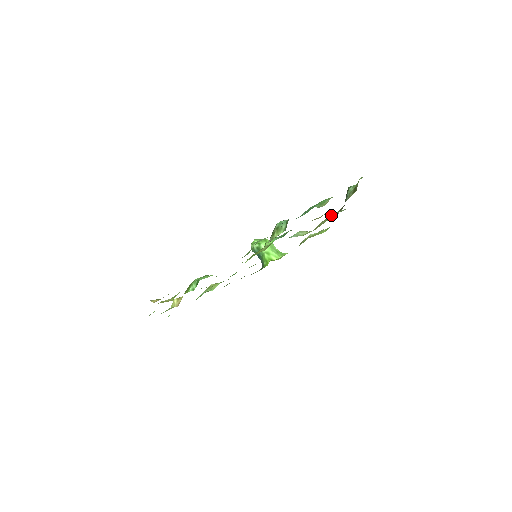
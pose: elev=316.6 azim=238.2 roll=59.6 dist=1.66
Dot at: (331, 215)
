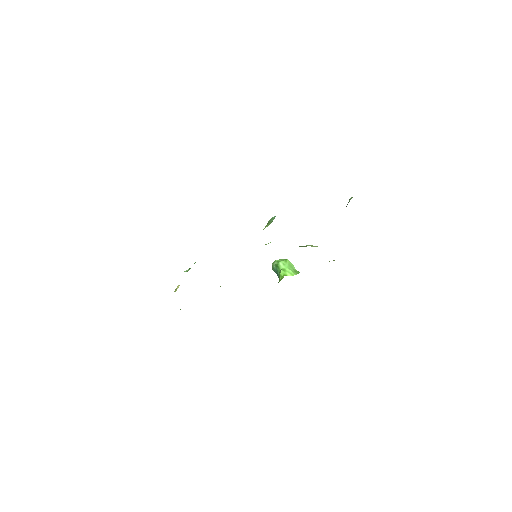
Dot at: occluded
